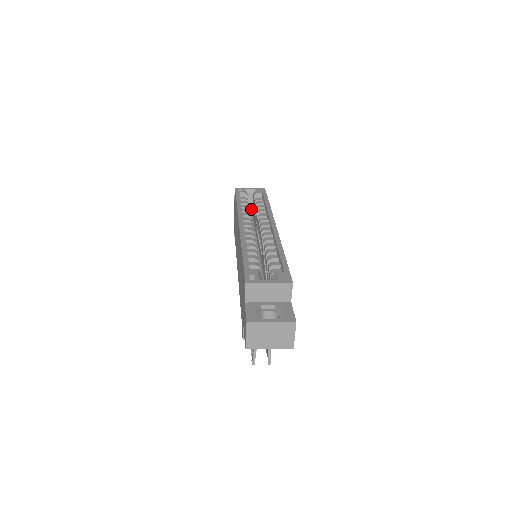
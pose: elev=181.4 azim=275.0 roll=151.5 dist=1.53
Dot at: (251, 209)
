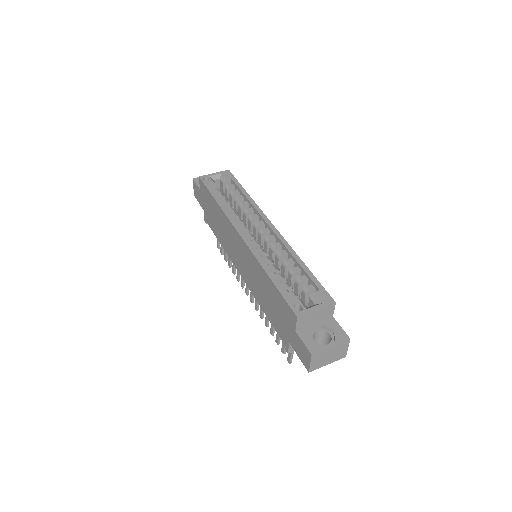
Dot at: occluded
